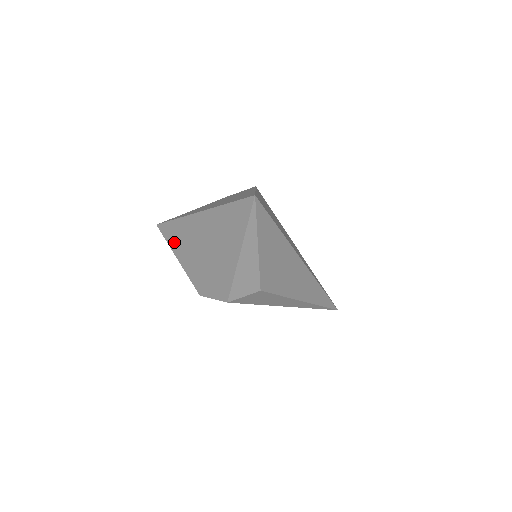
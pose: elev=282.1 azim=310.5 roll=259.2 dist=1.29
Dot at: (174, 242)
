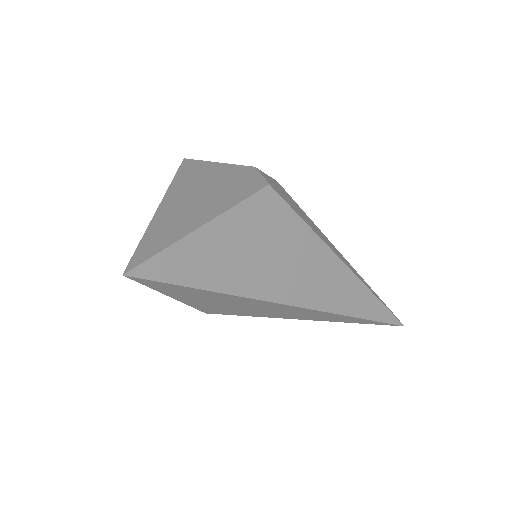
Dot at: occluded
